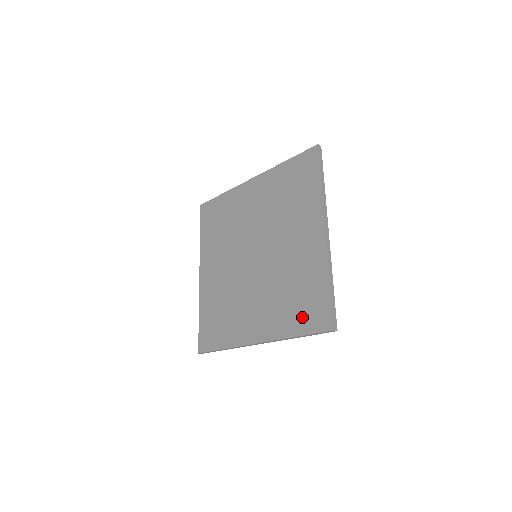
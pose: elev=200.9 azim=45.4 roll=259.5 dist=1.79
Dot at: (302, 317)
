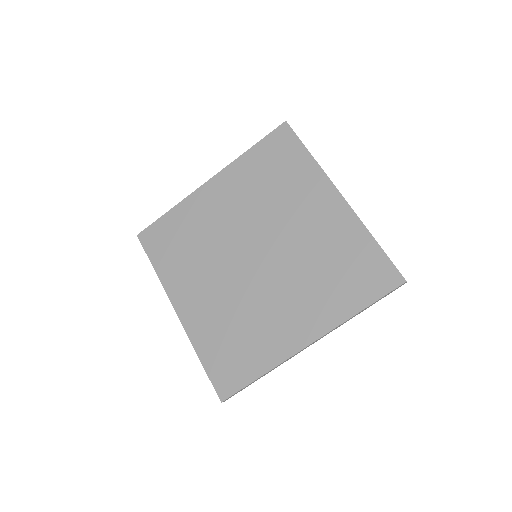
Dot at: (359, 287)
